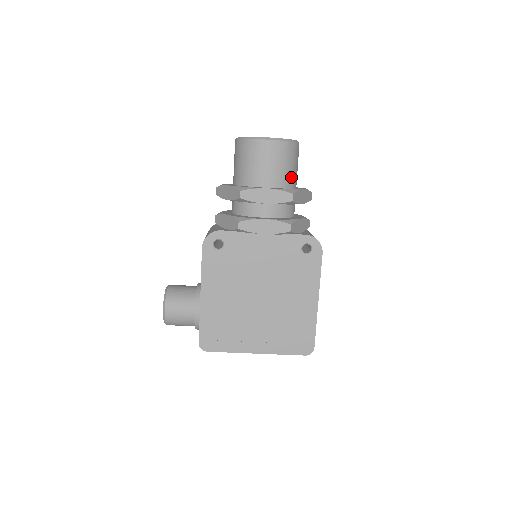
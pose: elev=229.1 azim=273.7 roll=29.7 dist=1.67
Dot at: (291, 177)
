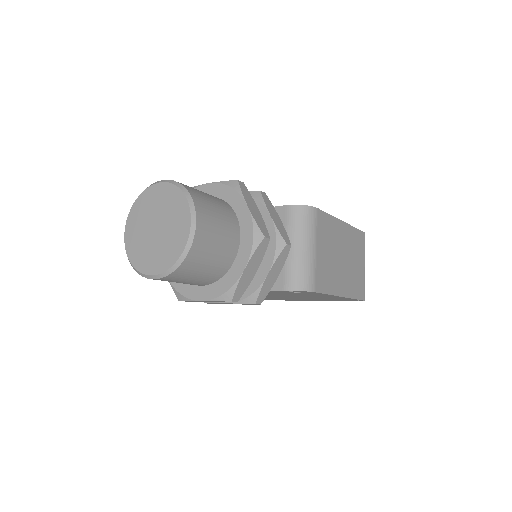
Dot at: (219, 267)
